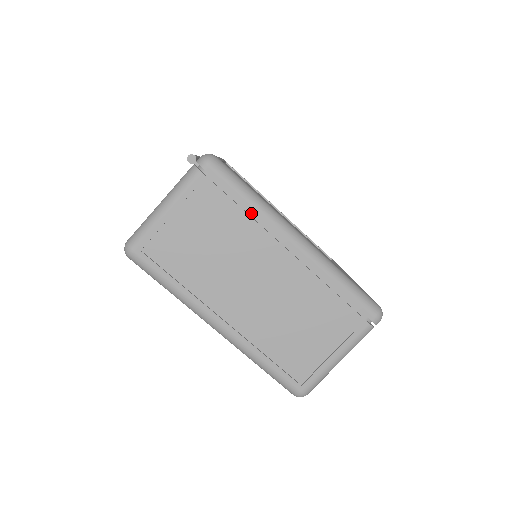
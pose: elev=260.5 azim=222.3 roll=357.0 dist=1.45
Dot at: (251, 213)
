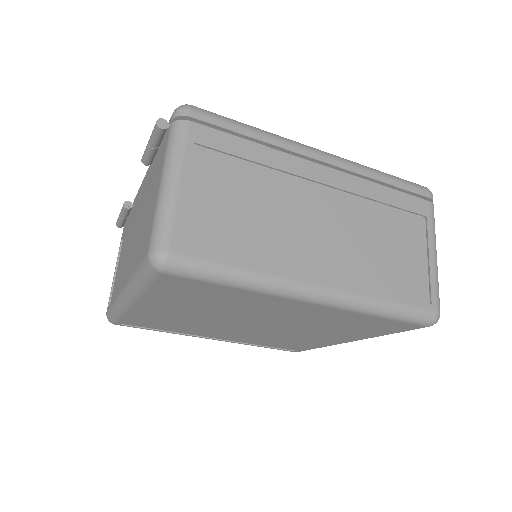
Dot at: (263, 146)
